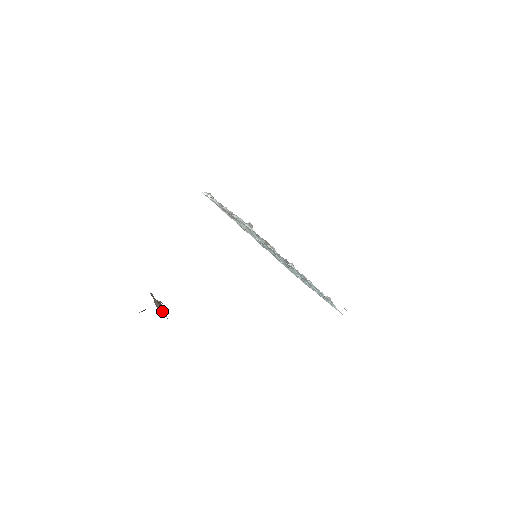
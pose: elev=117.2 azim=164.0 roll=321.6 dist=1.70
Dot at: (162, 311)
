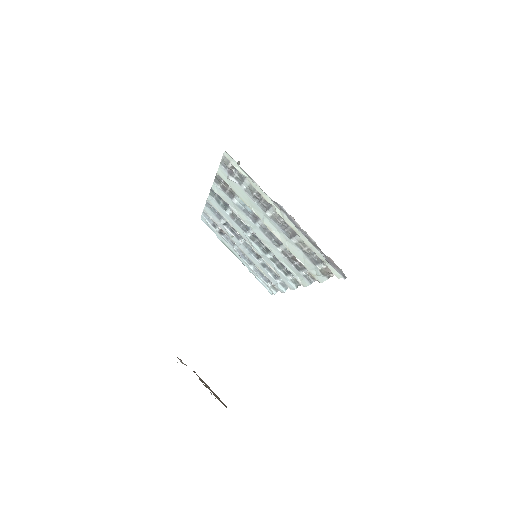
Dot at: (218, 398)
